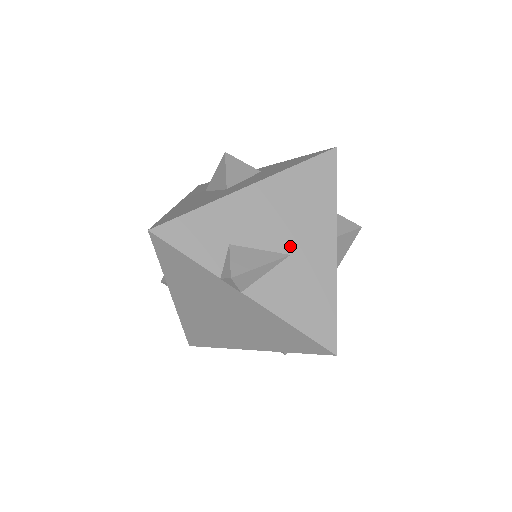
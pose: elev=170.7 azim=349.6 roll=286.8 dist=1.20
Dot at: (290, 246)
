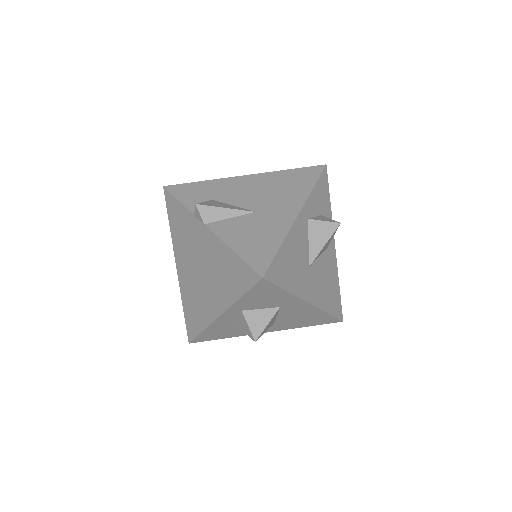
Dot at: (258, 207)
